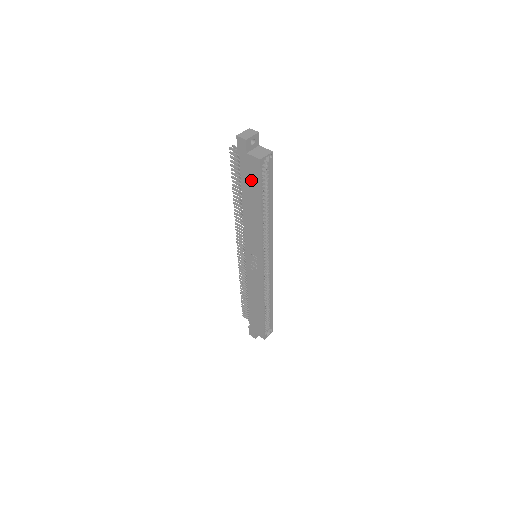
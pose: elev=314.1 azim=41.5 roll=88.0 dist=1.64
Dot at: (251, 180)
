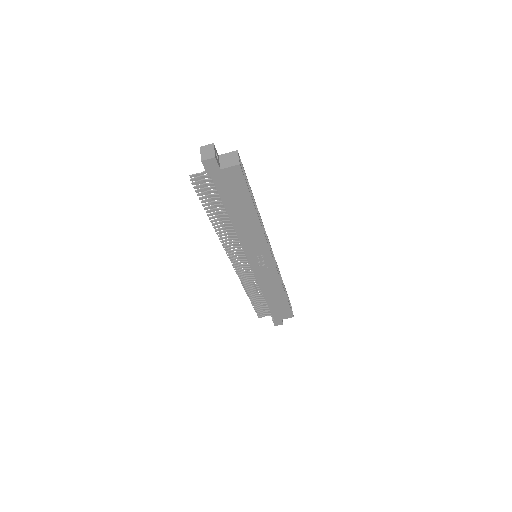
Dot at: (234, 191)
